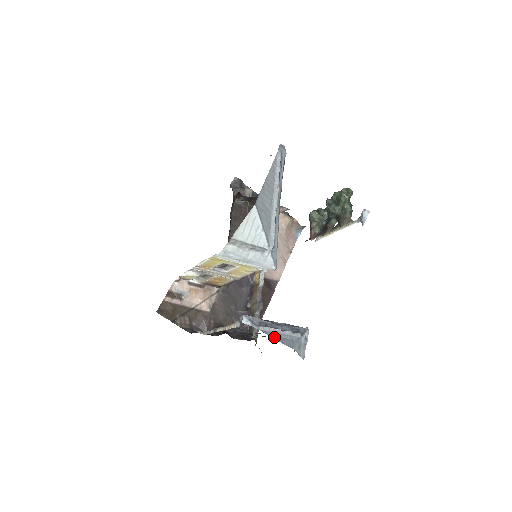
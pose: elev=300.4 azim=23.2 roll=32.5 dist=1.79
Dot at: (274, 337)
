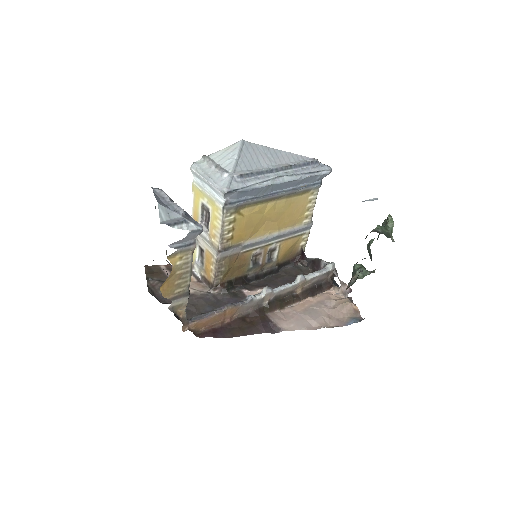
Dot at: (157, 197)
